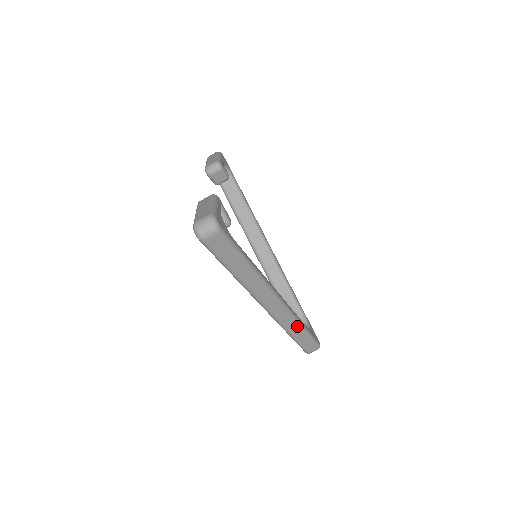
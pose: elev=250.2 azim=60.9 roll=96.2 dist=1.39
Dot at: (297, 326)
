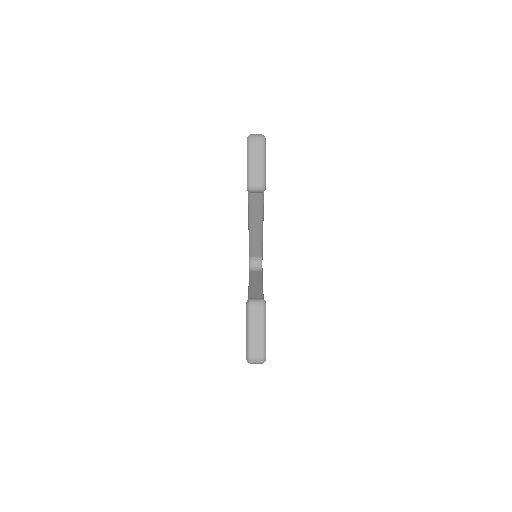
Dot at: occluded
